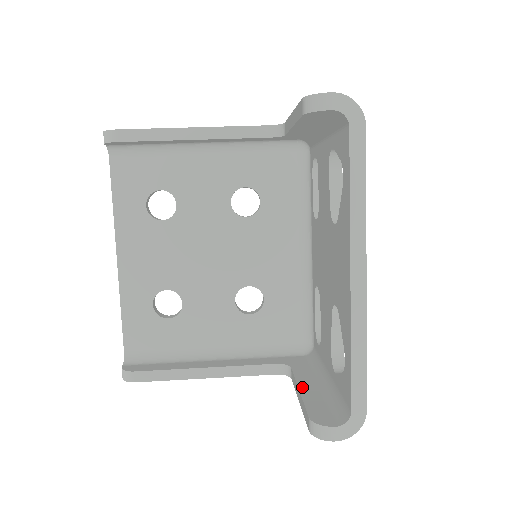
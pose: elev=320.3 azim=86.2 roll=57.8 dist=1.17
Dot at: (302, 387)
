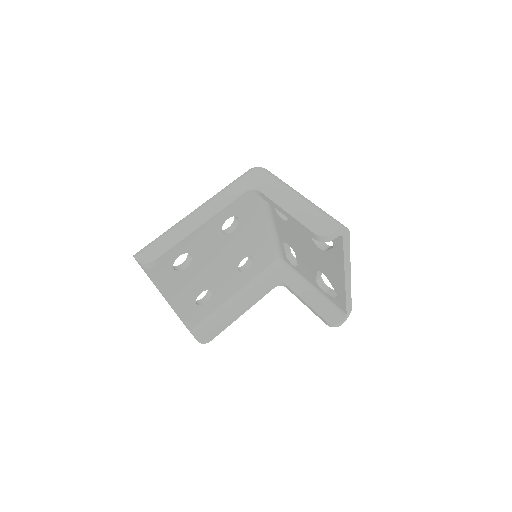
Dot at: (305, 299)
